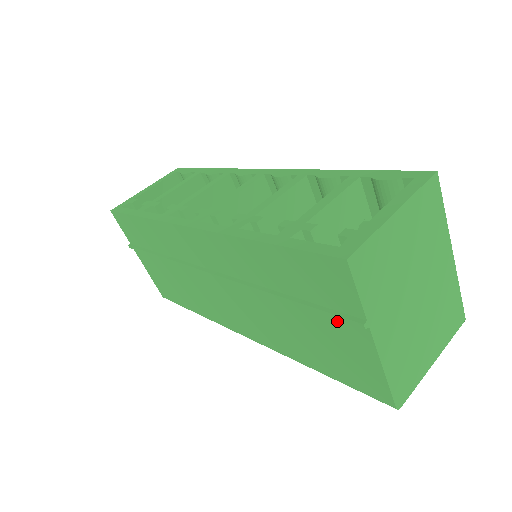
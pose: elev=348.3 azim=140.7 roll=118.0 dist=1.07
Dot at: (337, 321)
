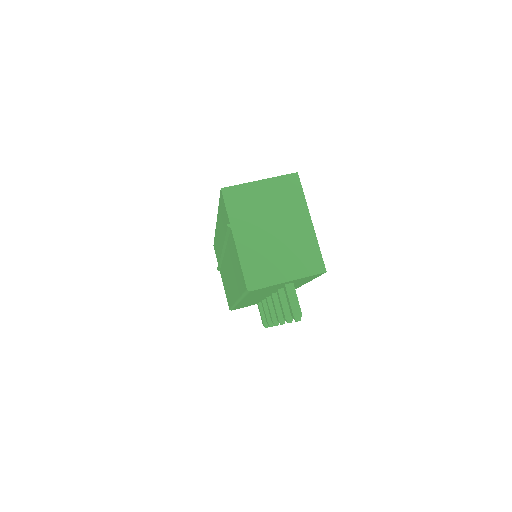
Dot at: (230, 236)
